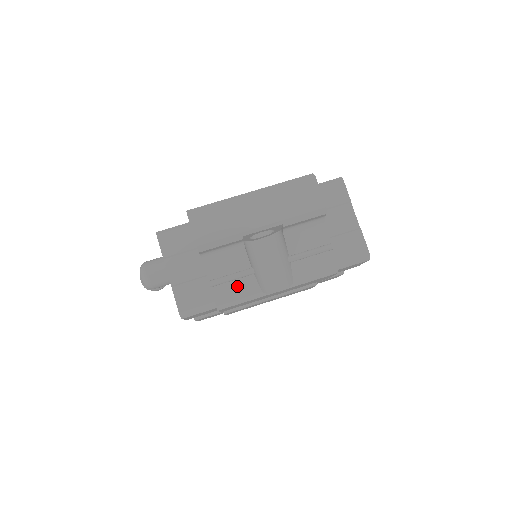
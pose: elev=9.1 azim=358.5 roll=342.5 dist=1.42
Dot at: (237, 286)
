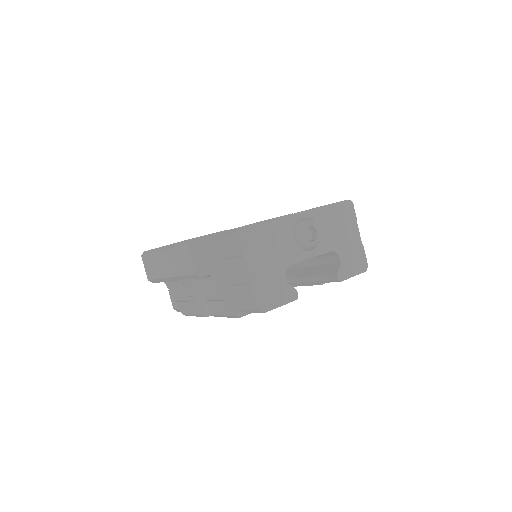
Dot at: (187, 306)
